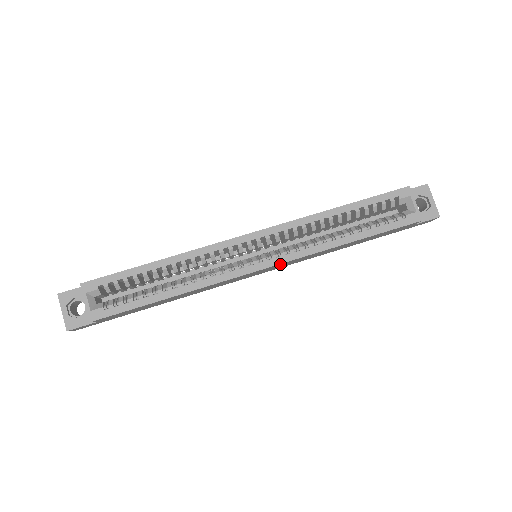
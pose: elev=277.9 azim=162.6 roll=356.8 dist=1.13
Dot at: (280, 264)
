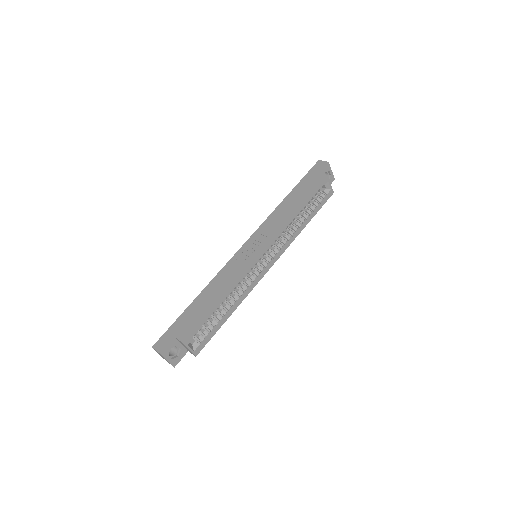
Dot at: (276, 258)
